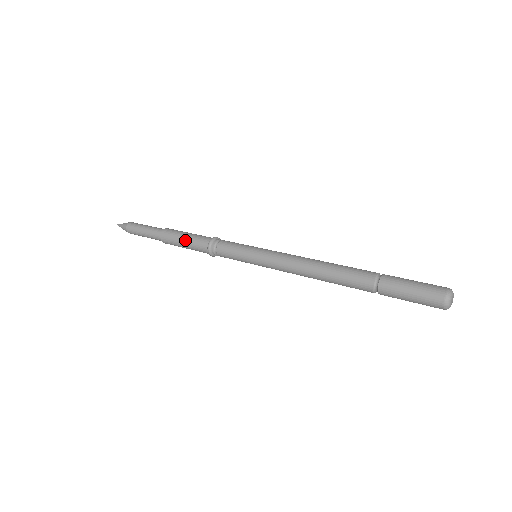
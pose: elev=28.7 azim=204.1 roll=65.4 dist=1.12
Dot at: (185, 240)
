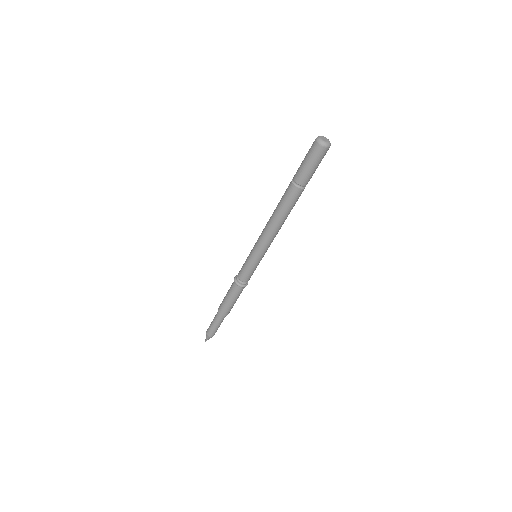
Dot at: (226, 295)
